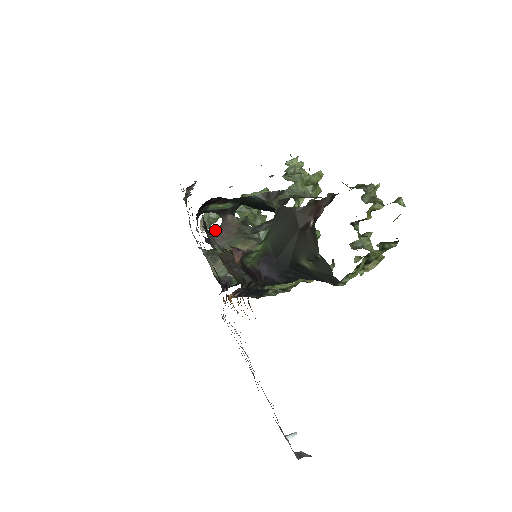
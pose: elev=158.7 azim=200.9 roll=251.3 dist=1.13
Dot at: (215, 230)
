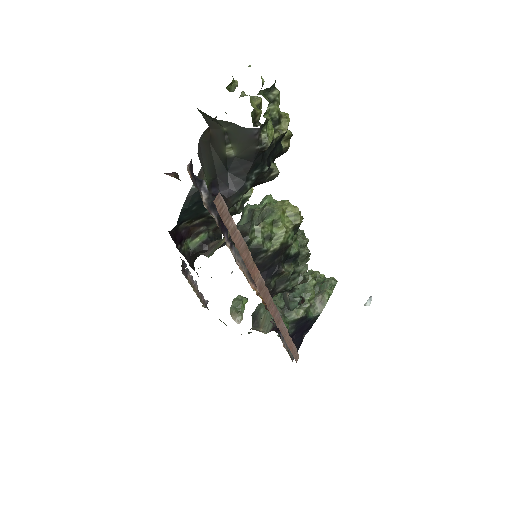
Dot at: occluded
